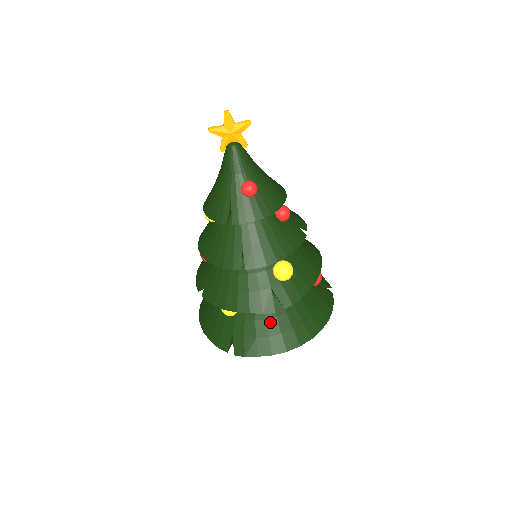
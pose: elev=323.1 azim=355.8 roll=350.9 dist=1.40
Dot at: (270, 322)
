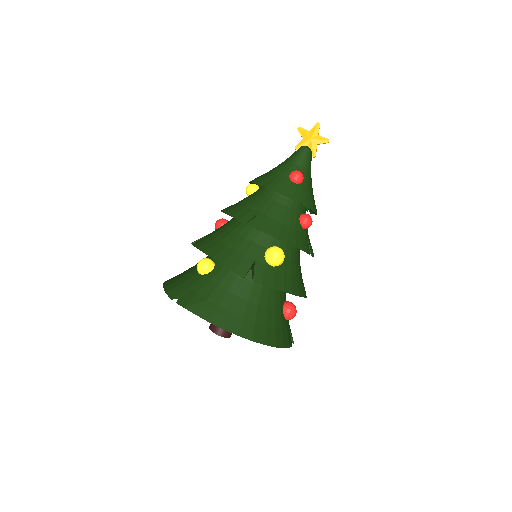
Dot at: (229, 296)
